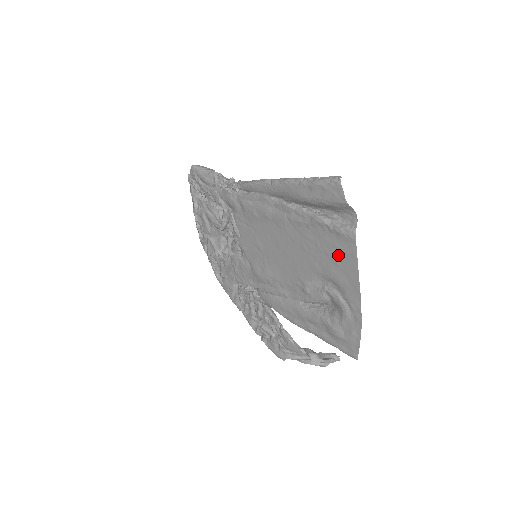
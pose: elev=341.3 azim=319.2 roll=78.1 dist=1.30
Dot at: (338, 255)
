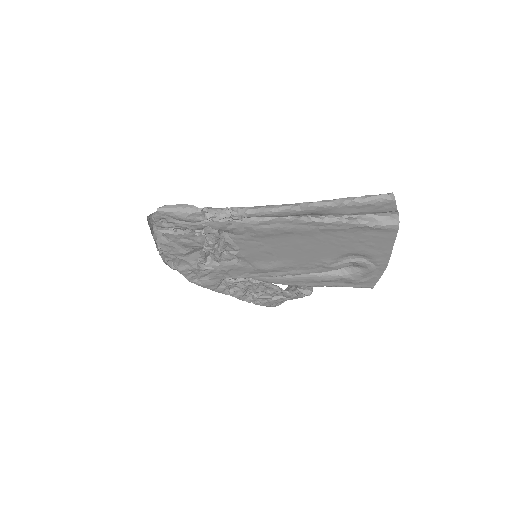
Dot at: (374, 241)
